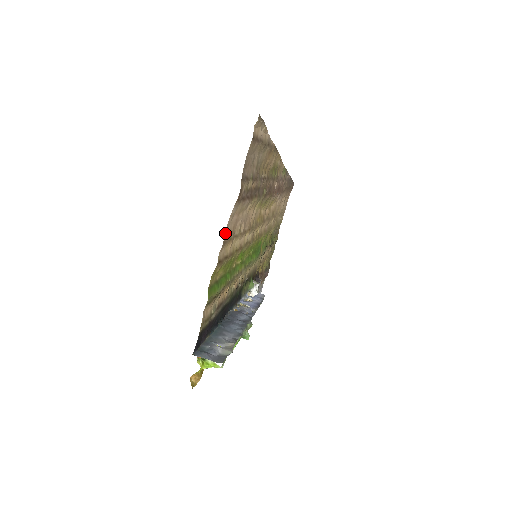
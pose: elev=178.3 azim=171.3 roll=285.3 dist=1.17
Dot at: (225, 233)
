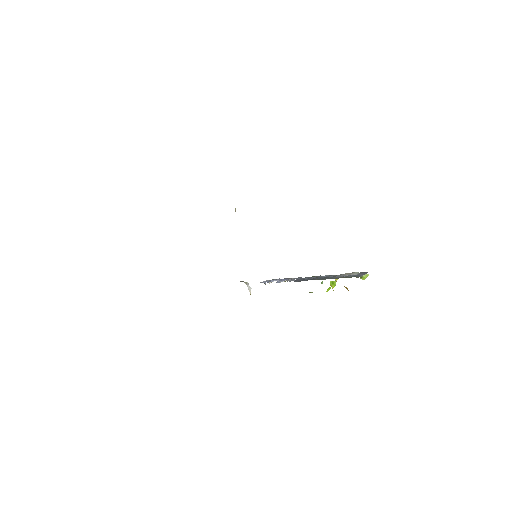
Dot at: occluded
